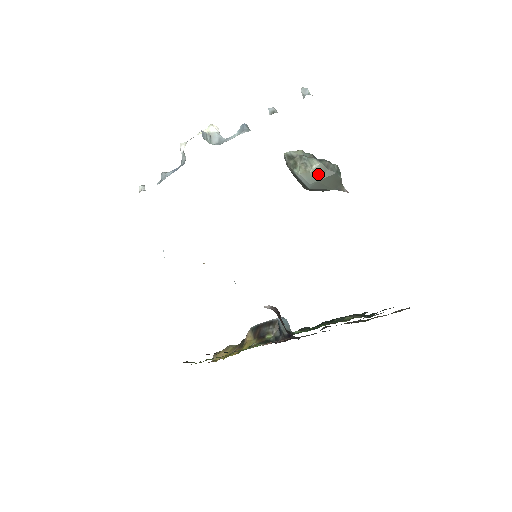
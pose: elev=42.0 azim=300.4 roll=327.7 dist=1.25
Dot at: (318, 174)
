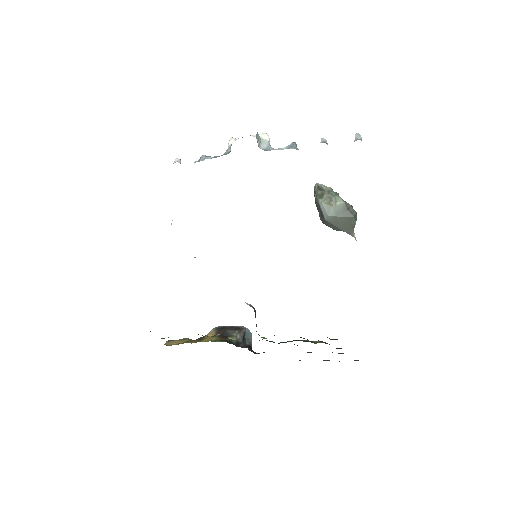
Dot at: (338, 211)
